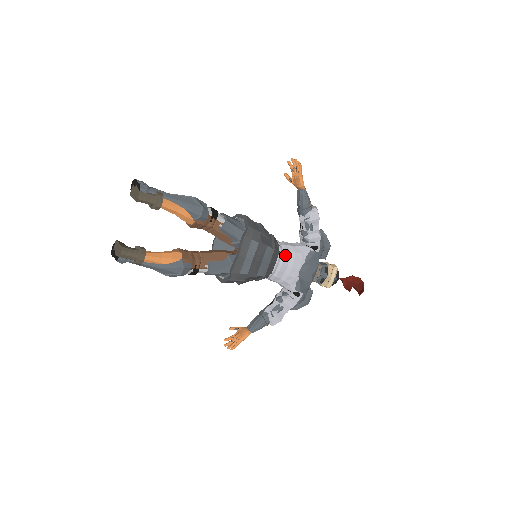
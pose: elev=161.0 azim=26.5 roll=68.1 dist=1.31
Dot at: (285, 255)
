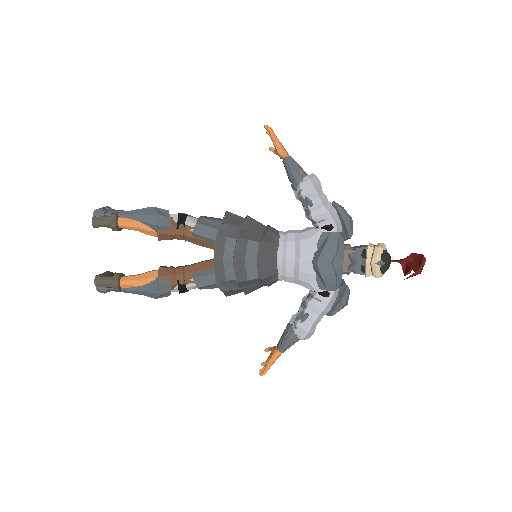
Dot at: (288, 246)
